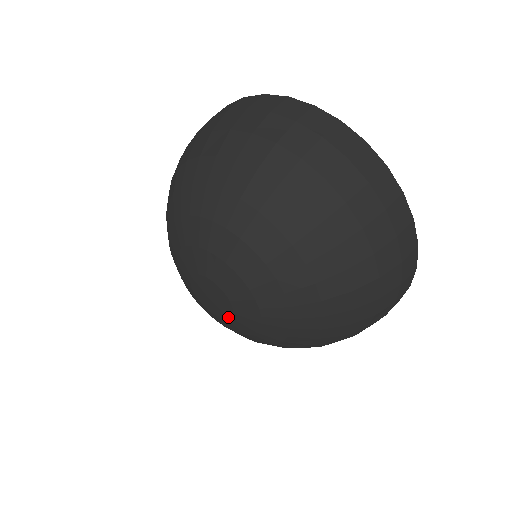
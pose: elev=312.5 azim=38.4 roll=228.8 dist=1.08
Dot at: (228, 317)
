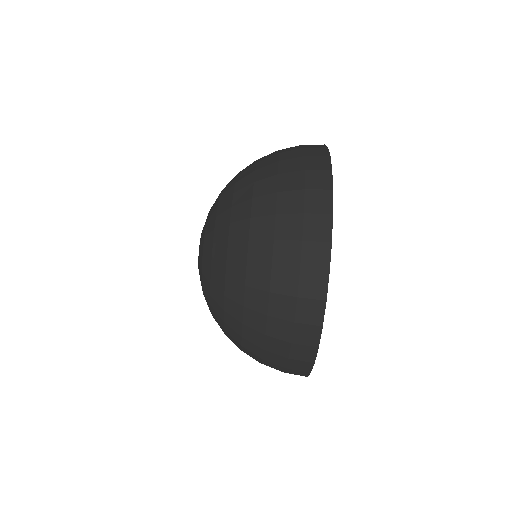
Dot at: occluded
